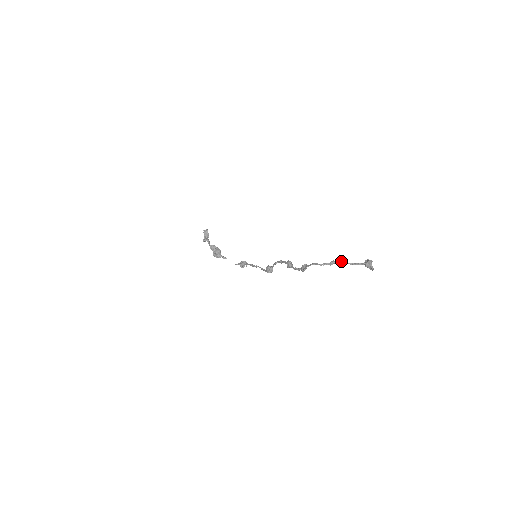
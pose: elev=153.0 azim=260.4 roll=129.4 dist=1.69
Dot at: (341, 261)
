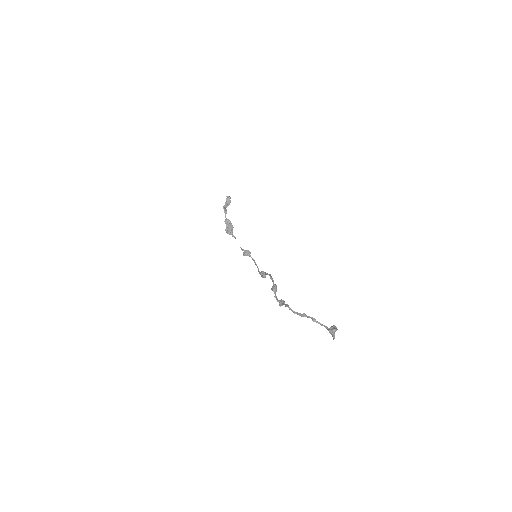
Dot at: (310, 317)
